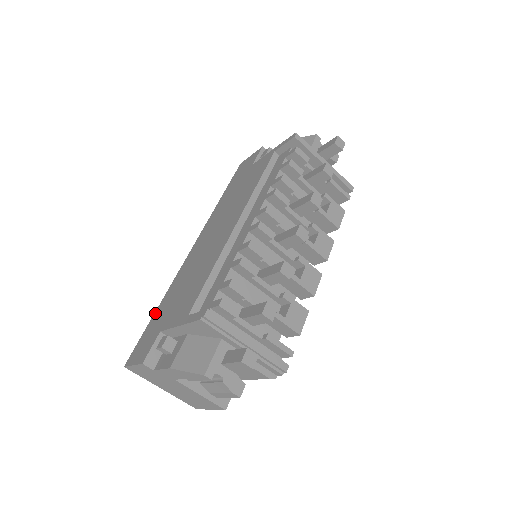
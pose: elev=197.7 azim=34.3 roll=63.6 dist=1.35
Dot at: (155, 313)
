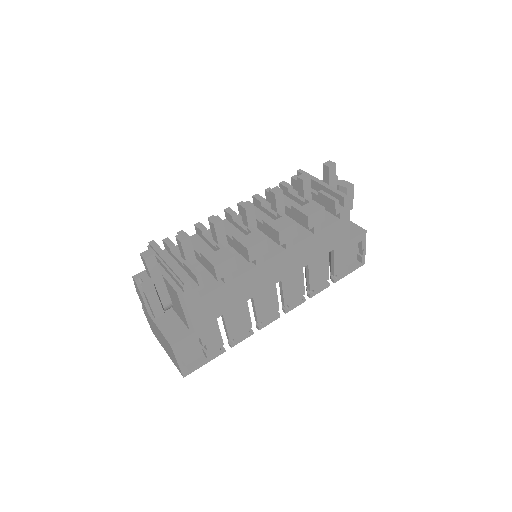
Dot at: occluded
